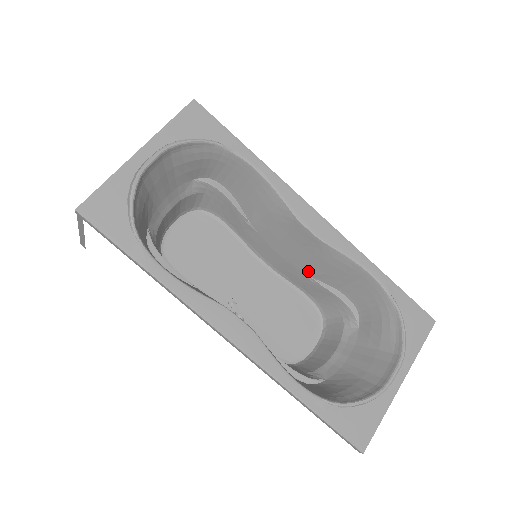
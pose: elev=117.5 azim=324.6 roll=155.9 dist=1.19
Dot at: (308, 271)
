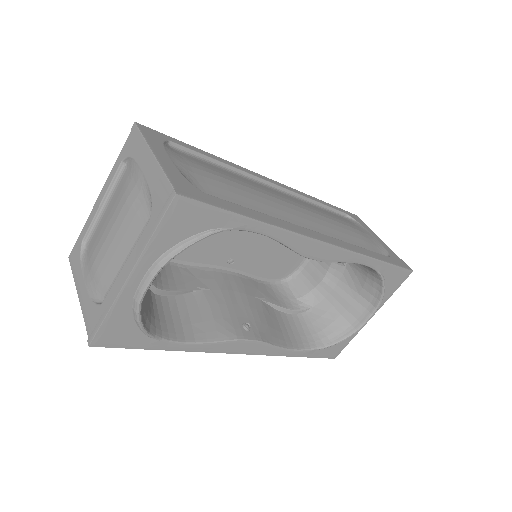
Dot at: occluded
